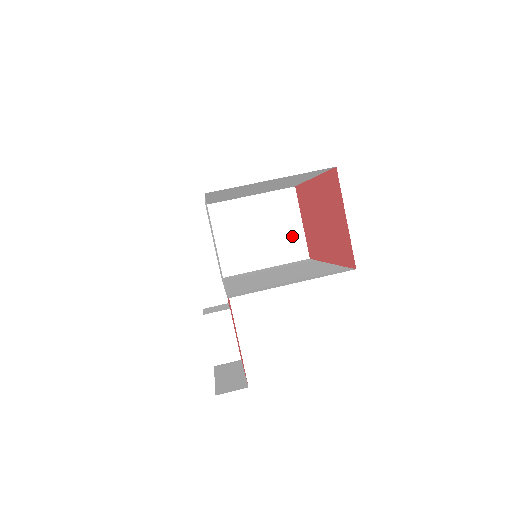
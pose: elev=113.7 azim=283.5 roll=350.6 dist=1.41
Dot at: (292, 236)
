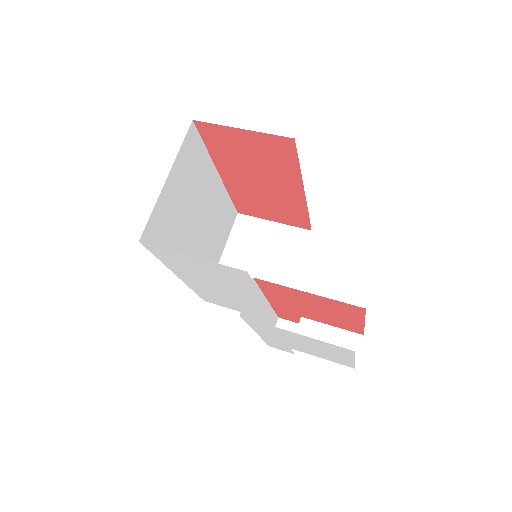
Dot at: (280, 237)
